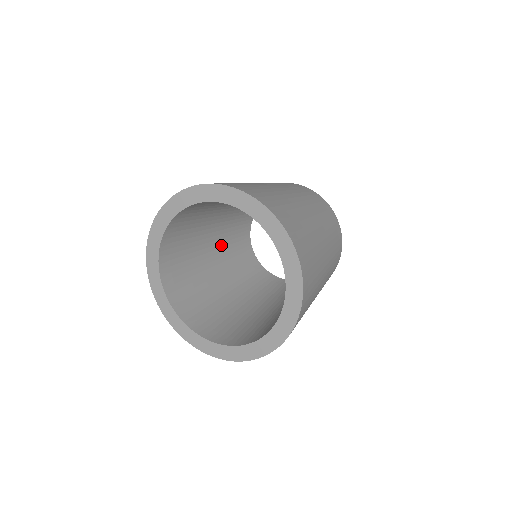
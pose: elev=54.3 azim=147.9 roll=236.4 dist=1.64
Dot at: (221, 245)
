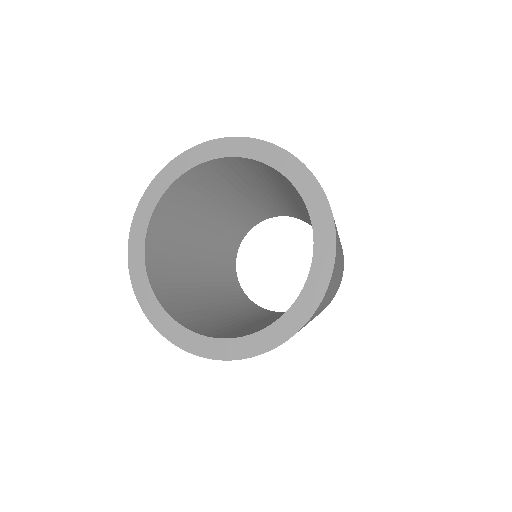
Dot at: (218, 294)
